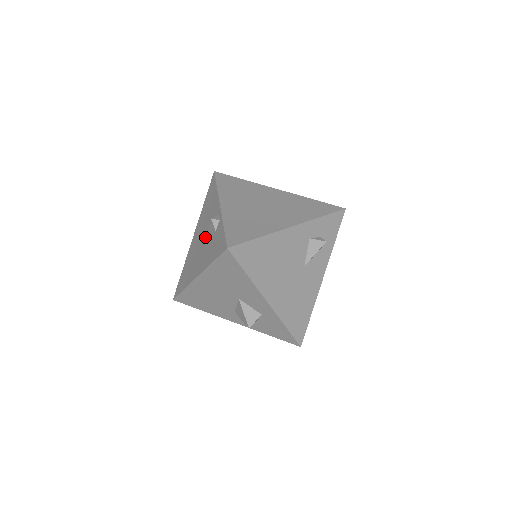
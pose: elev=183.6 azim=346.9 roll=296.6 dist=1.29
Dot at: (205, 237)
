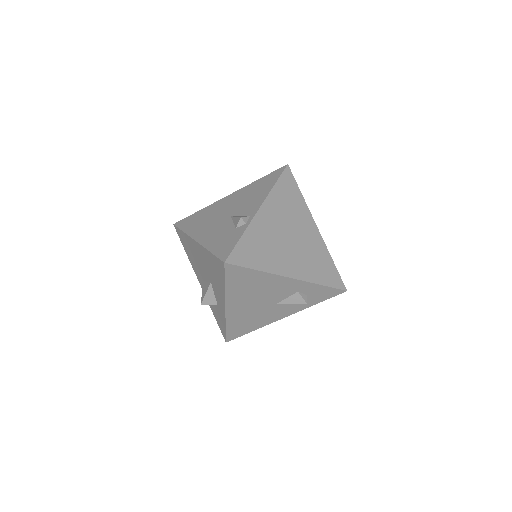
Dot at: (229, 217)
